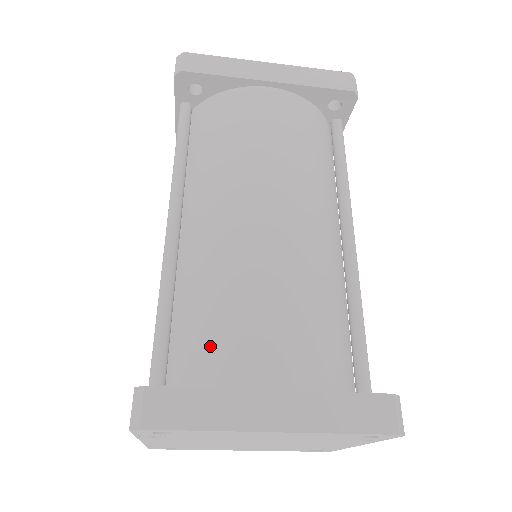
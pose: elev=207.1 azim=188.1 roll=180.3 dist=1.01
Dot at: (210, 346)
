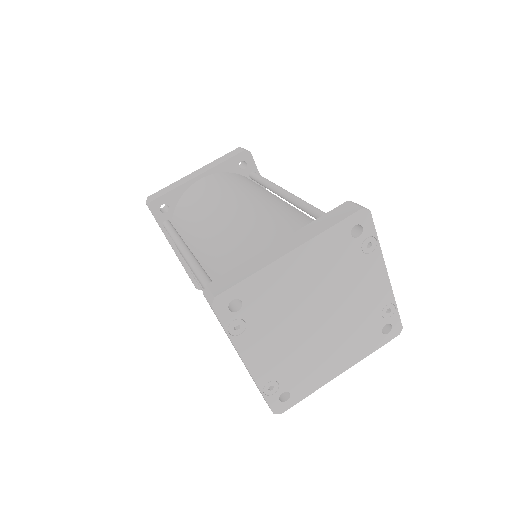
Dot at: (238, 264)
